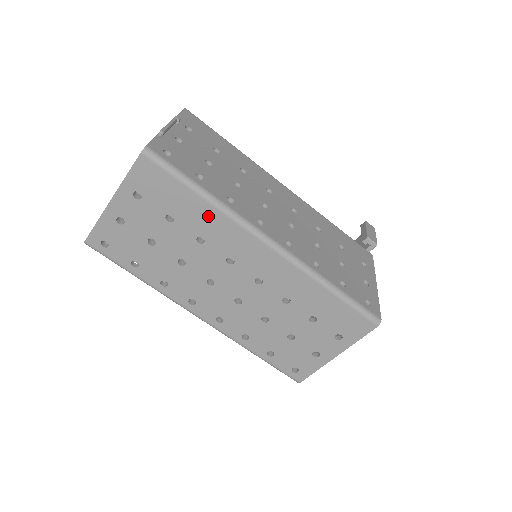
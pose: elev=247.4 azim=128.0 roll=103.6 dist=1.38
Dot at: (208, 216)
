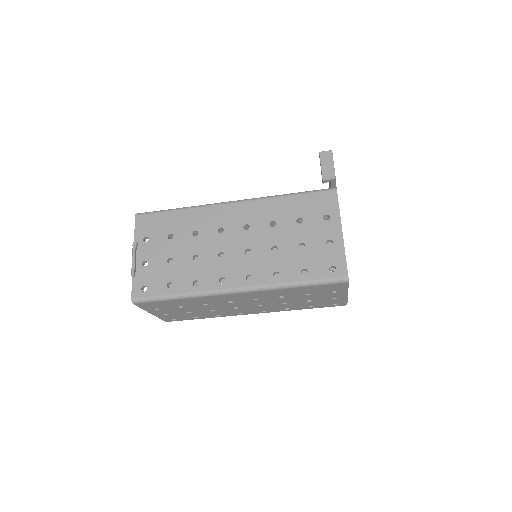
Dot at: (193, 300)
